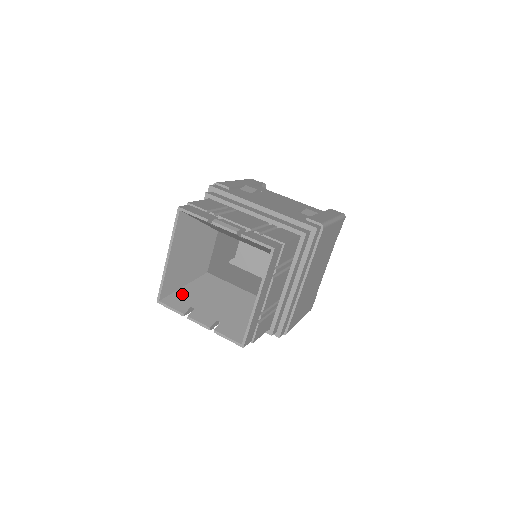
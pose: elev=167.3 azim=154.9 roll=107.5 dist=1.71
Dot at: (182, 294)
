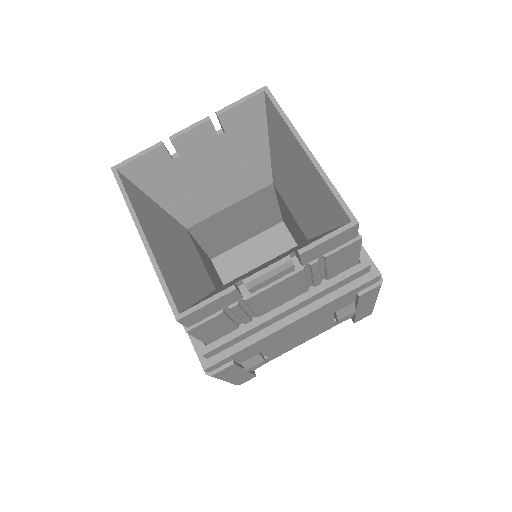
Dot at: (206, 297)
